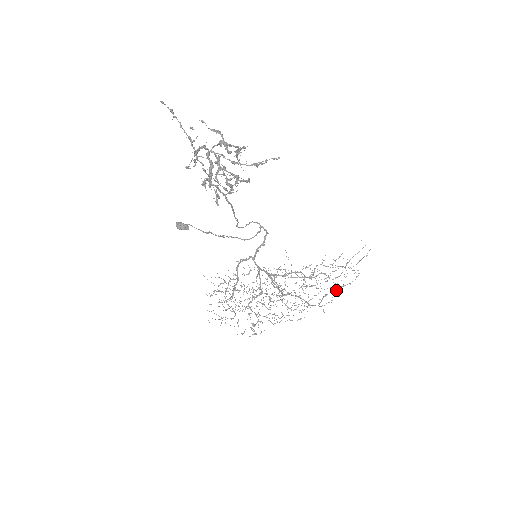
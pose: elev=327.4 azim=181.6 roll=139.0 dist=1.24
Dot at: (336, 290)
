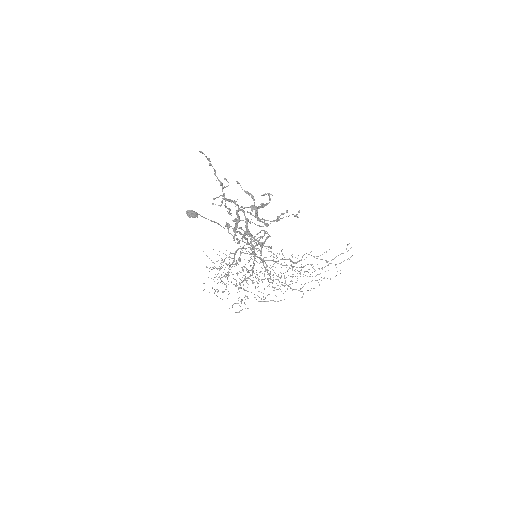
Dot at: (317, 280)
